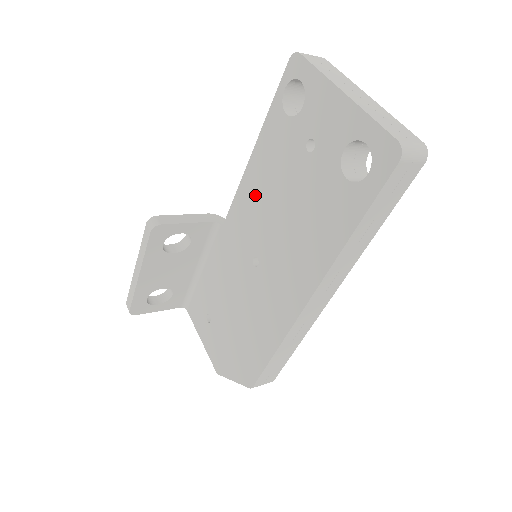
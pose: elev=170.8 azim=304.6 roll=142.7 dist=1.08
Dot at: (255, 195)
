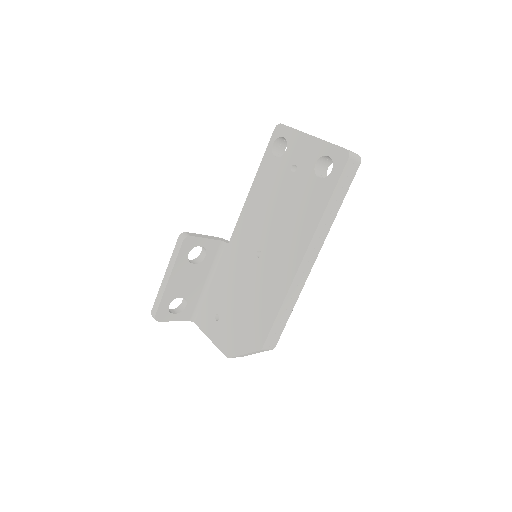
Dot at: (255, 211)
